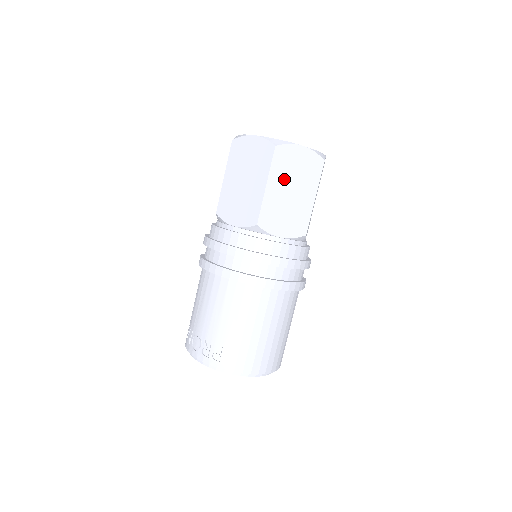
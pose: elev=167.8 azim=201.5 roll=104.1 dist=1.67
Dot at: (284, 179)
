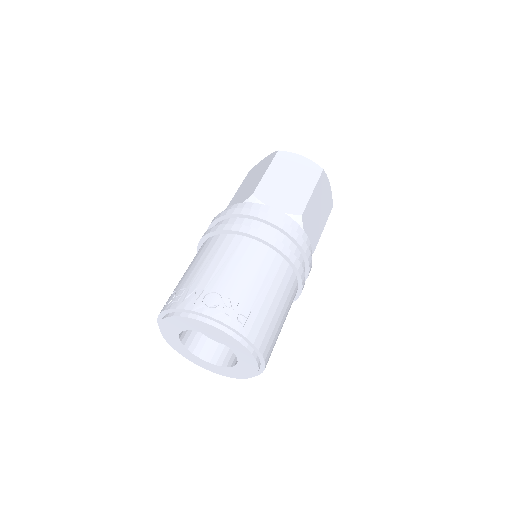
Dot at: (319, 197)
